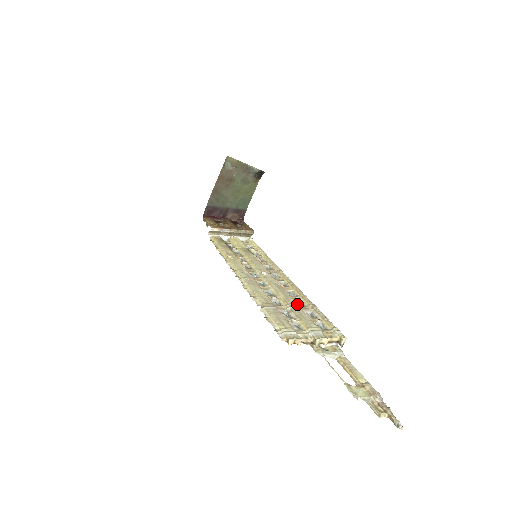
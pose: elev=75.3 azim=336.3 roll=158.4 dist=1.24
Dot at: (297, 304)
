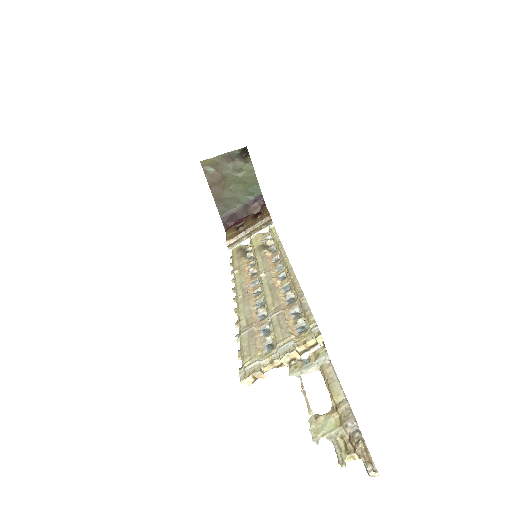
Dot at: (284, 304)
